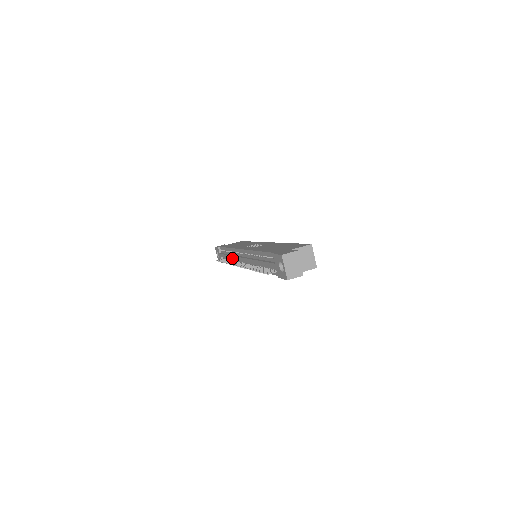
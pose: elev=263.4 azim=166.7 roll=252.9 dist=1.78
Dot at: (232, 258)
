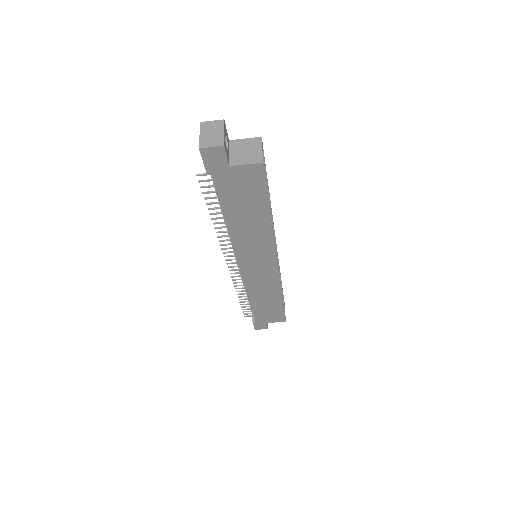
Dot at: occluded
